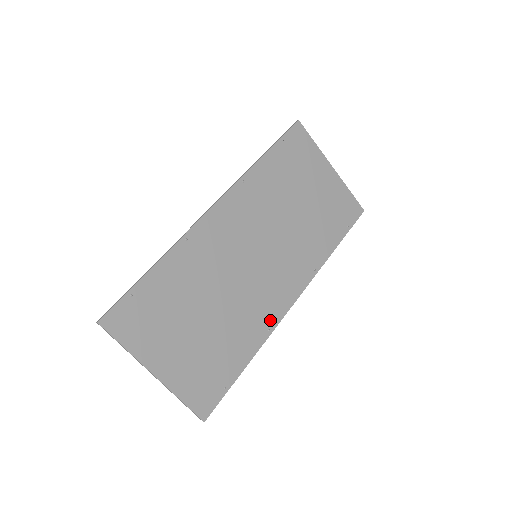
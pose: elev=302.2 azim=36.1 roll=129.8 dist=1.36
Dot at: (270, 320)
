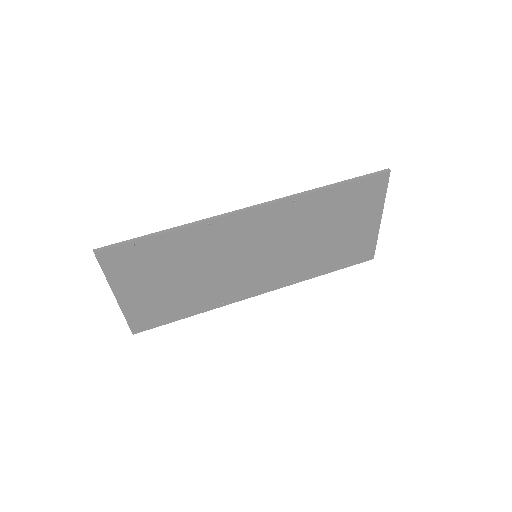
Dot at: (230, 298)
